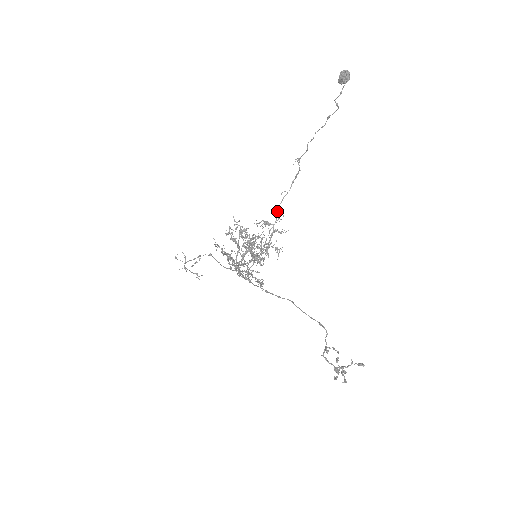
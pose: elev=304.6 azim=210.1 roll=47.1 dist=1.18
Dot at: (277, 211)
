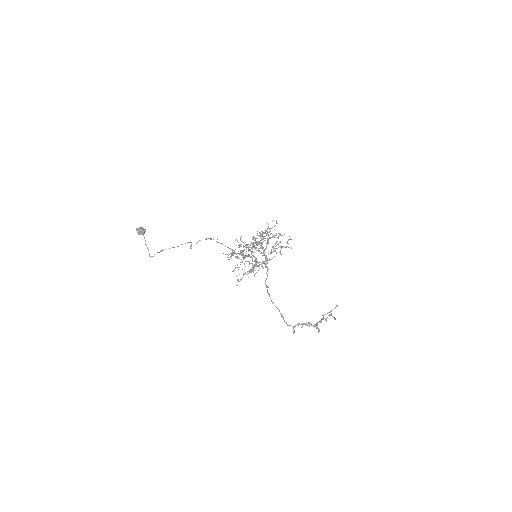
Dot at: occluded
